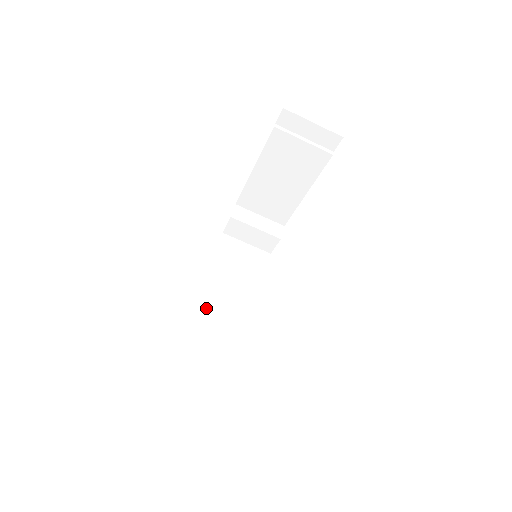
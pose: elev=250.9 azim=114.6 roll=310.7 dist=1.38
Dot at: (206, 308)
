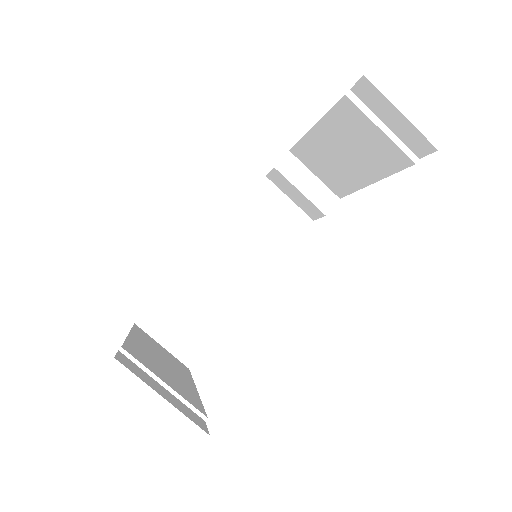
Dot at: (204, 266)
